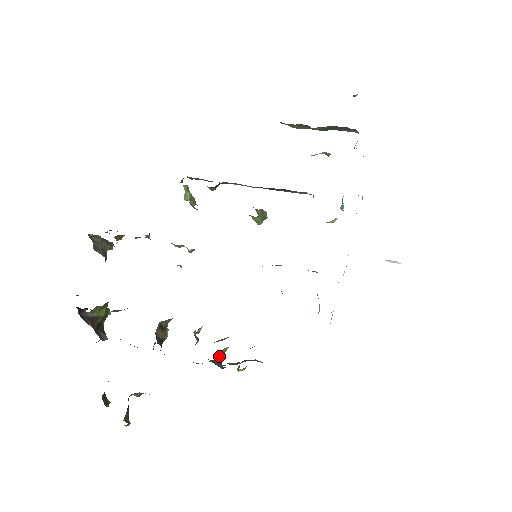
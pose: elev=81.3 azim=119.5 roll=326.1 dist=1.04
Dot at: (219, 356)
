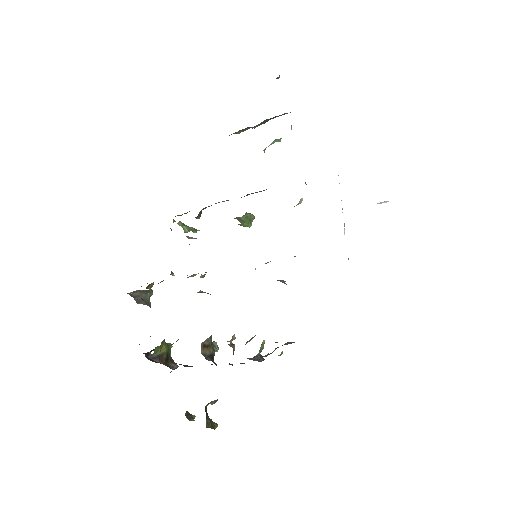
Dot at: (260, 350)
